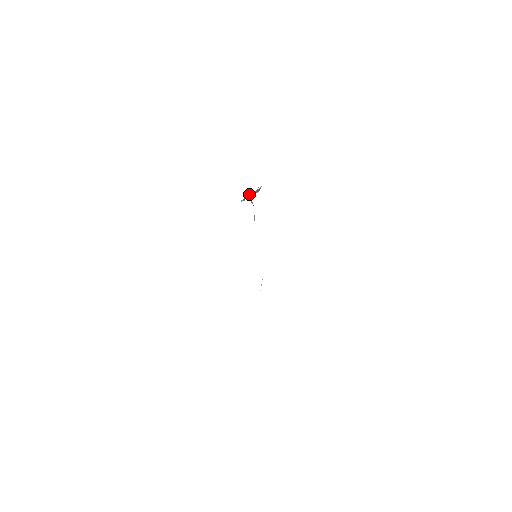
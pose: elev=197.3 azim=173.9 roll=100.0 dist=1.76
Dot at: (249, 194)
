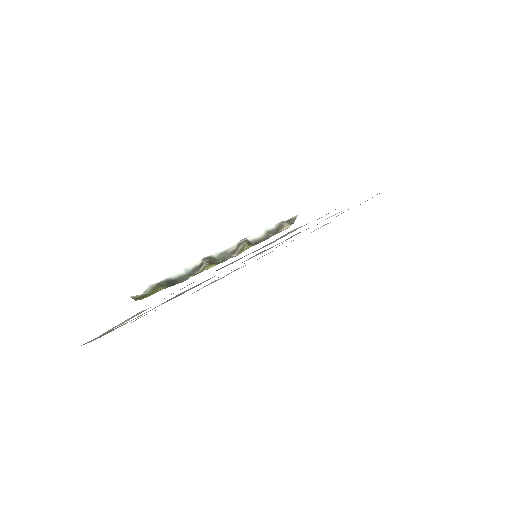
Dot at: (205, 261)
